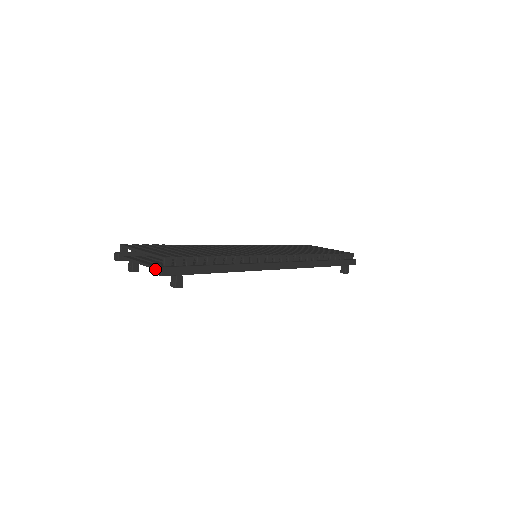
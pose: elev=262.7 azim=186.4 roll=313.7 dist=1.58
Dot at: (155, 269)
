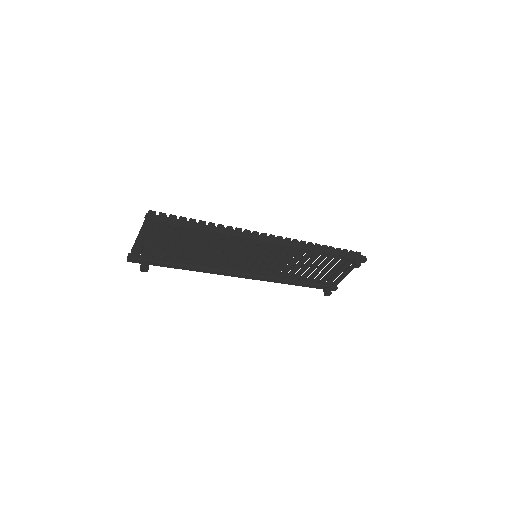
Dot at: (146, 226)
